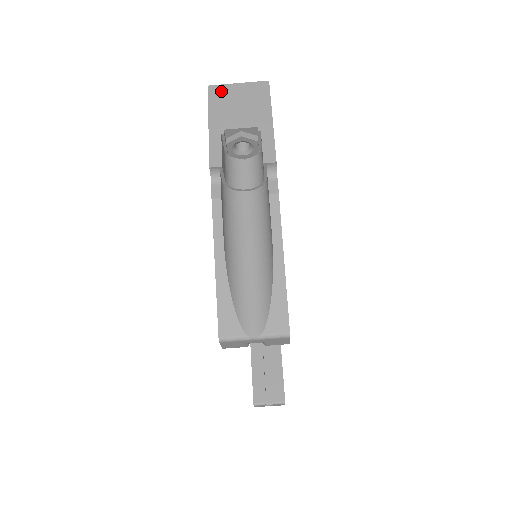
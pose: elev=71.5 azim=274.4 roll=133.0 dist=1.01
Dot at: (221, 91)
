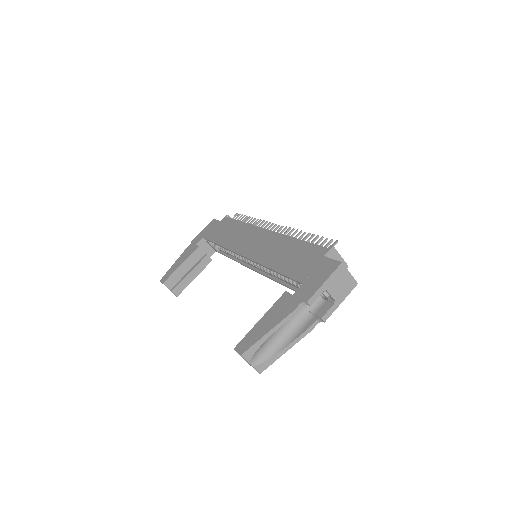
Dot at: (343, 270)
